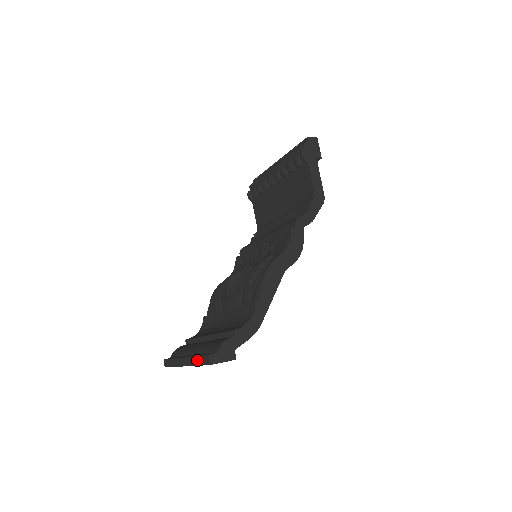
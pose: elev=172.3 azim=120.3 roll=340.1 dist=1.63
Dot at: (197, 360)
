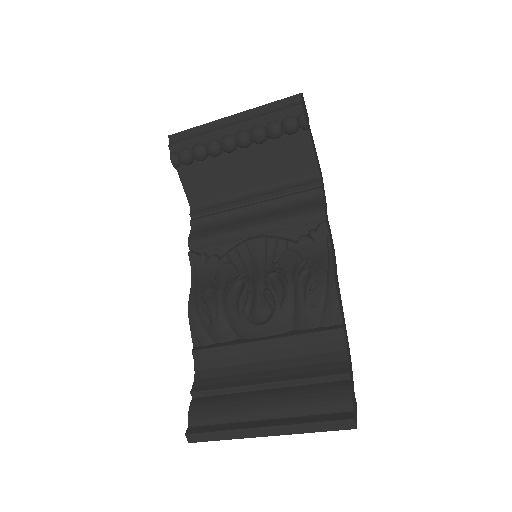
Dot at: (315, 427)
